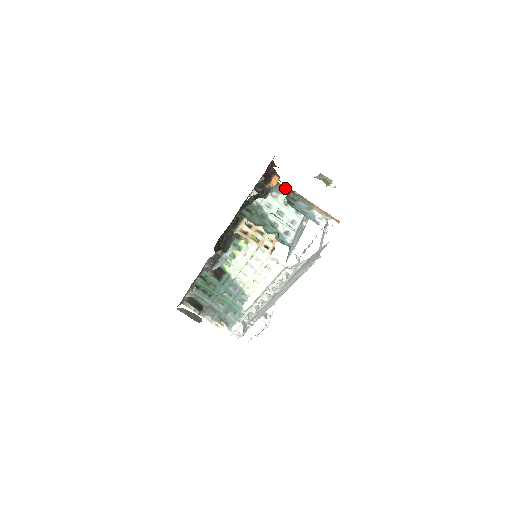
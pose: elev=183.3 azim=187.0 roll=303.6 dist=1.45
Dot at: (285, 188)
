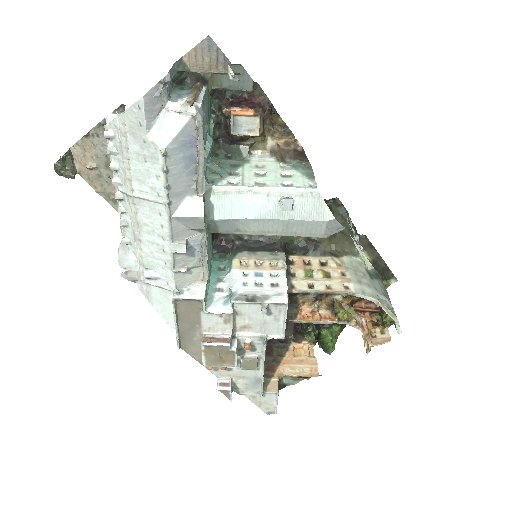
Dot at: occluded
